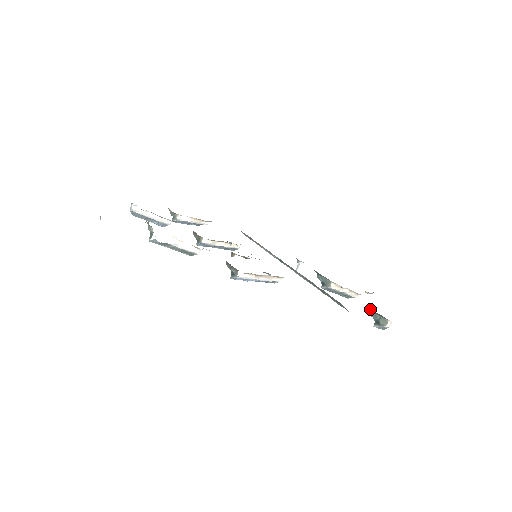
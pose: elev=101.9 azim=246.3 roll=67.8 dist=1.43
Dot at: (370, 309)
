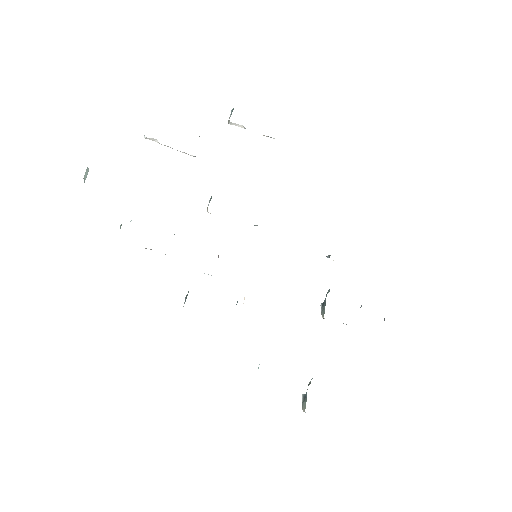
Dot at: occluded
